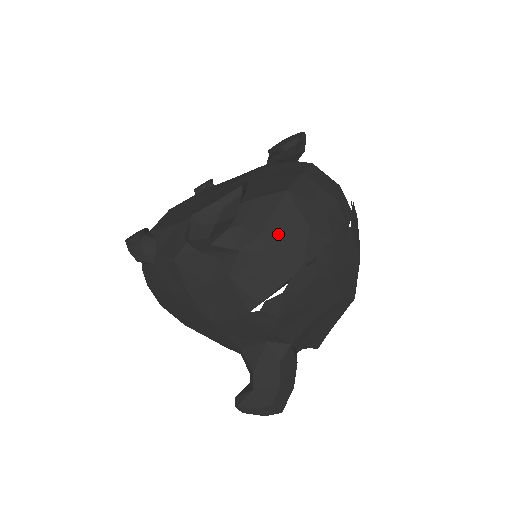
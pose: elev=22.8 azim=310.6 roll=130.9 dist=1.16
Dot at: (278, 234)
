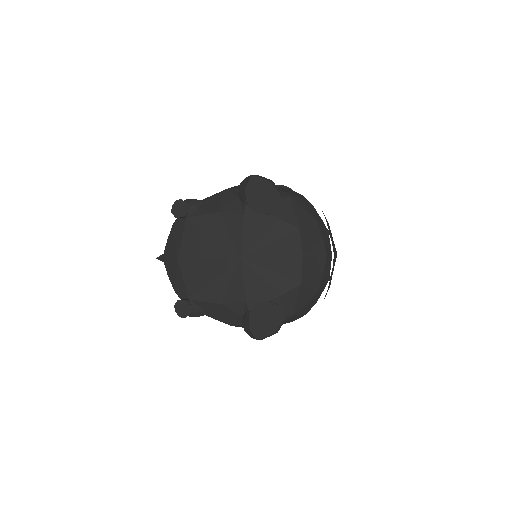
Dot at: (302, 307)
